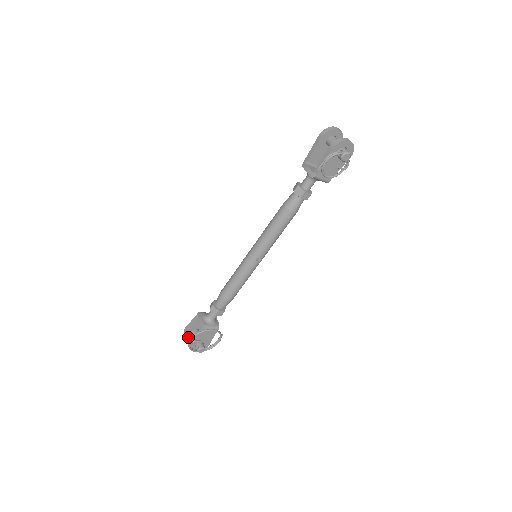
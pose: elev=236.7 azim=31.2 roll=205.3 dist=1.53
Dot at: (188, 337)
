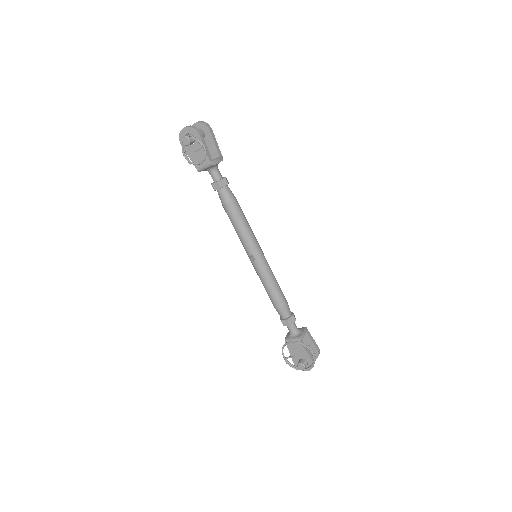
Dot at: occluded
